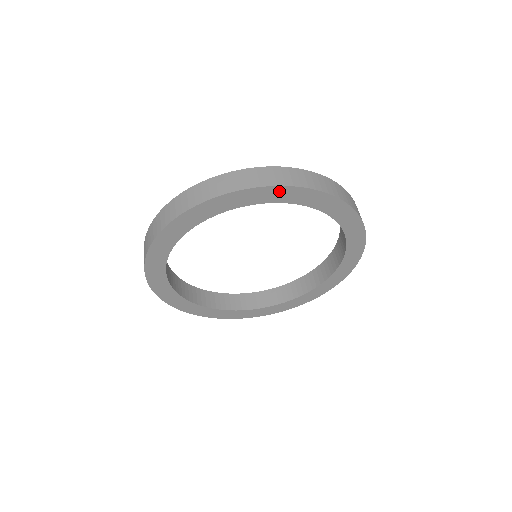
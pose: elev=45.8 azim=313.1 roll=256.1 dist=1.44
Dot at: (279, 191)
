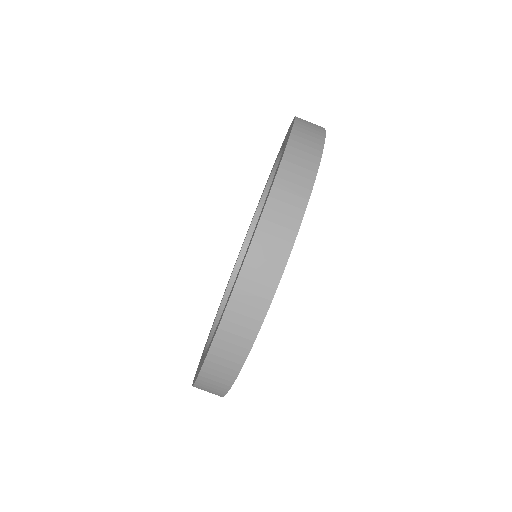
Dot at: occluded
